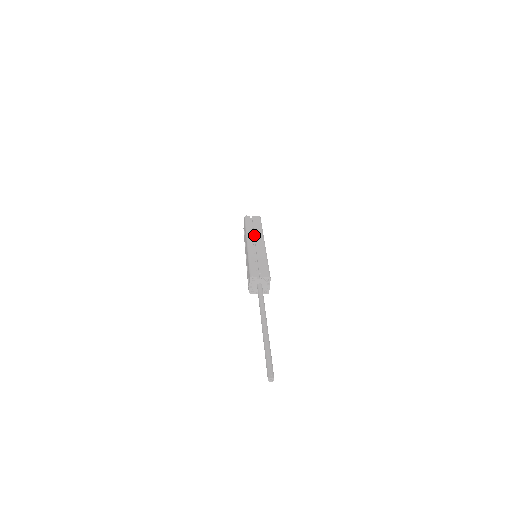
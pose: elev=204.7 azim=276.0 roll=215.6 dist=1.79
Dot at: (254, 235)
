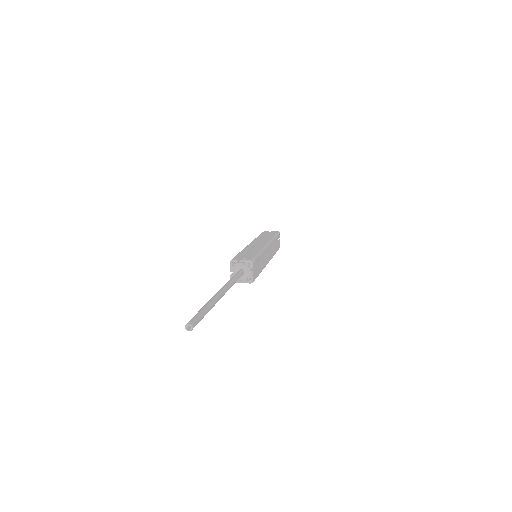
Dot at: (261, 240)
